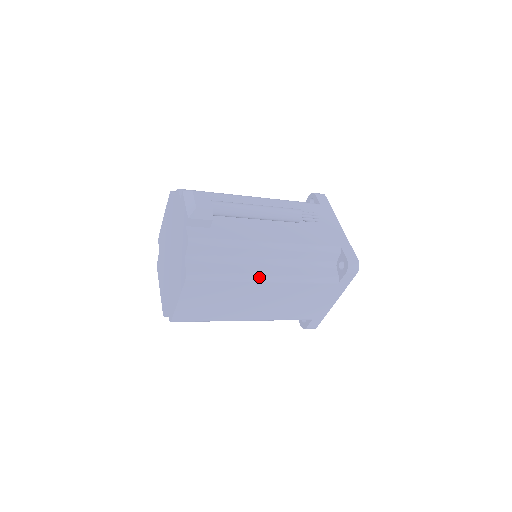
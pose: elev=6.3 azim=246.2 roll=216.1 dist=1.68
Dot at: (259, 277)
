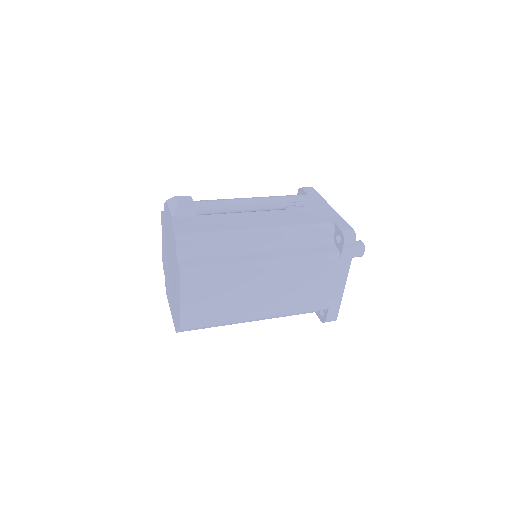
Dot at: (255, 263)
